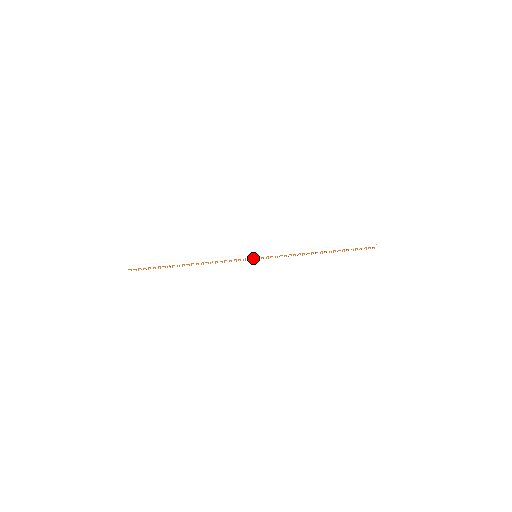
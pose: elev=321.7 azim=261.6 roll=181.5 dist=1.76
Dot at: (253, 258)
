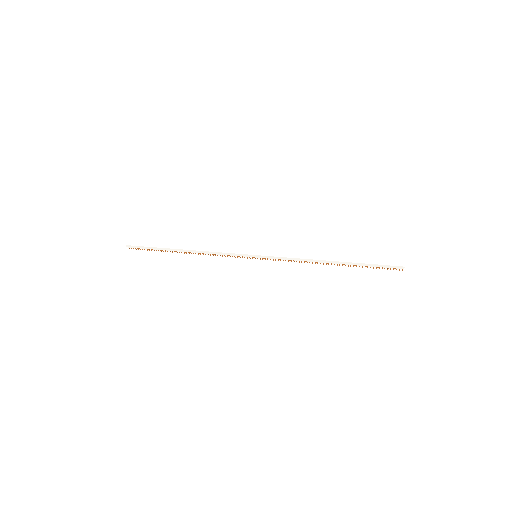
Dot at: (253, 257)
